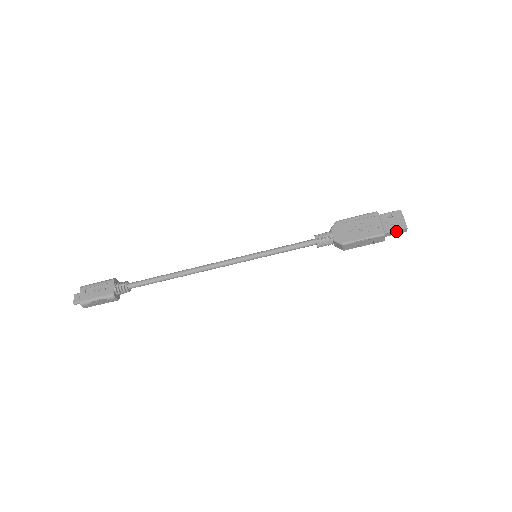
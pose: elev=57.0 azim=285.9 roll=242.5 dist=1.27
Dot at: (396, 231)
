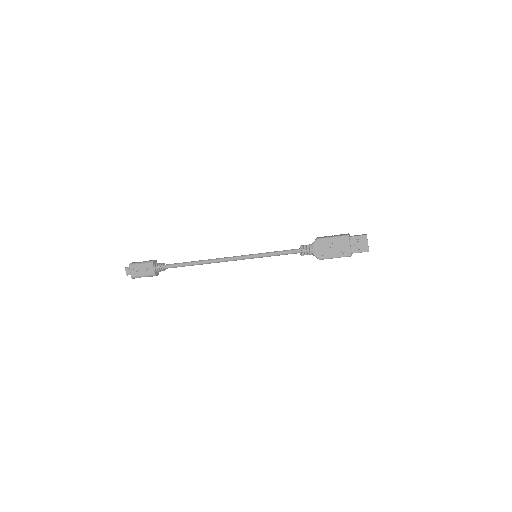
Dot at: (360, 252)
